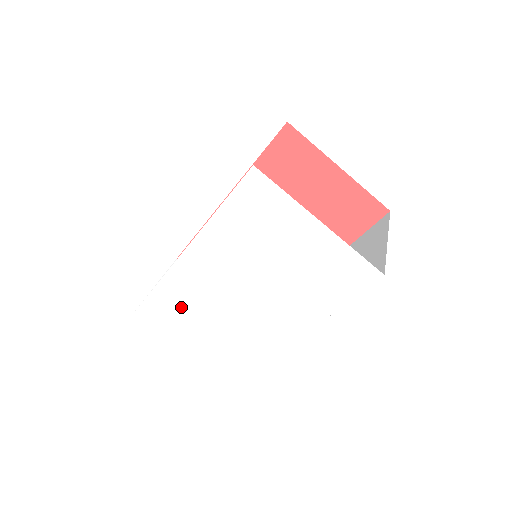
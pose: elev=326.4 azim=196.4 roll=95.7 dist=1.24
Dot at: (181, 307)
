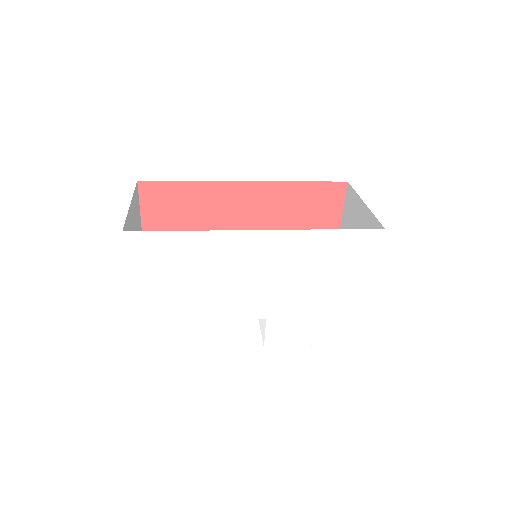
Dot at: (192, 263)
